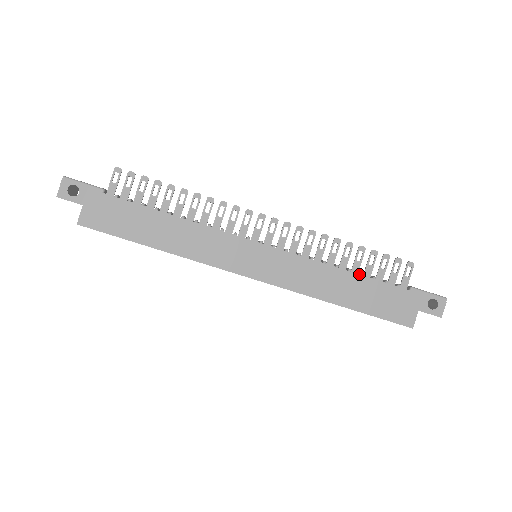
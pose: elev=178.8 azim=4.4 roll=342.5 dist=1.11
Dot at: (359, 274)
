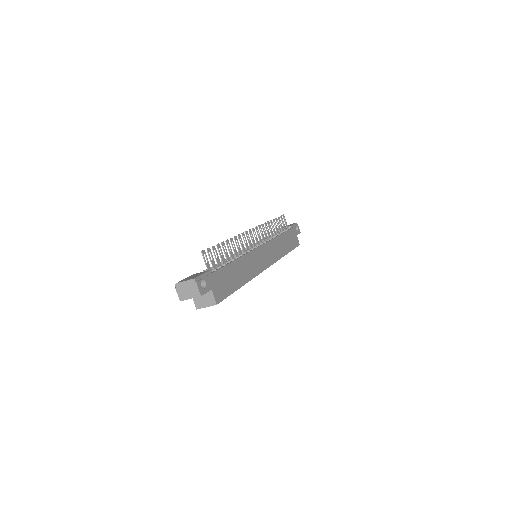
Dot at: (282, 233)
